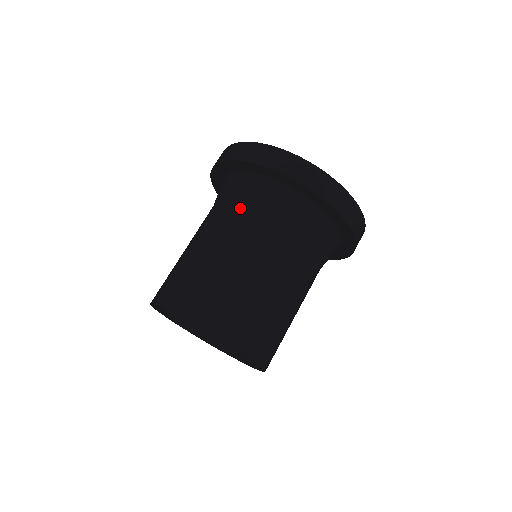
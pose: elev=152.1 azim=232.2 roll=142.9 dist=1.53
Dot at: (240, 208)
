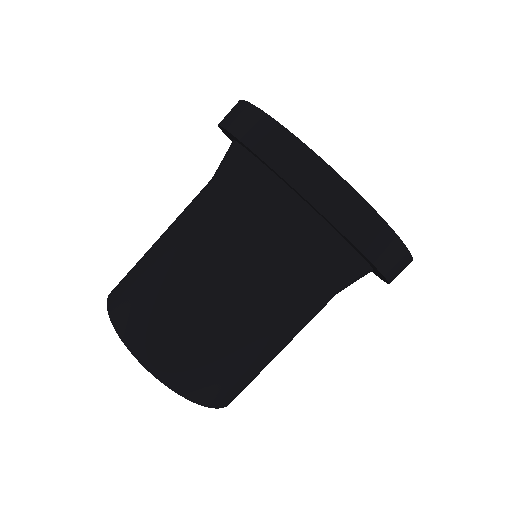
Dot at: (209, 187)
